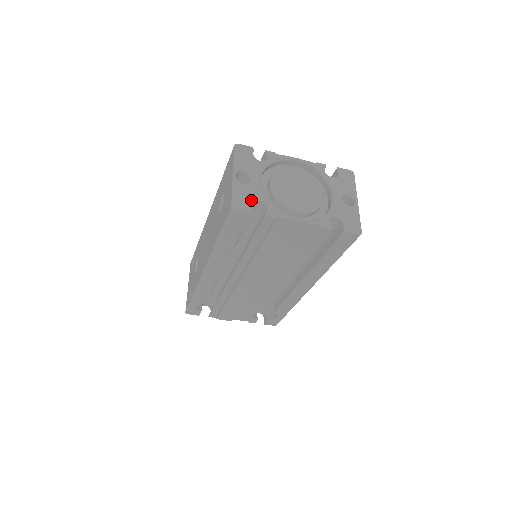
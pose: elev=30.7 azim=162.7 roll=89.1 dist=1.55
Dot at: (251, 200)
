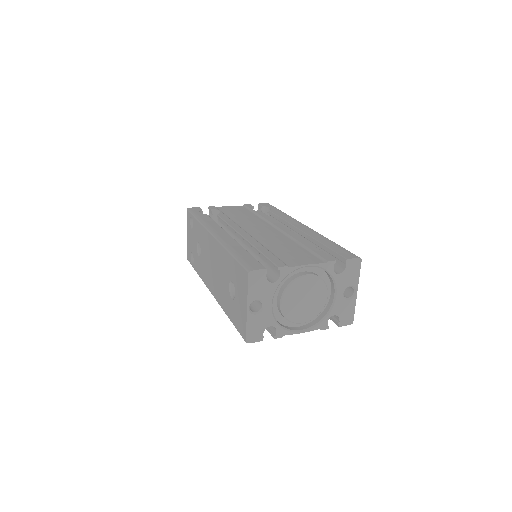
Dot at: (263, 329)
